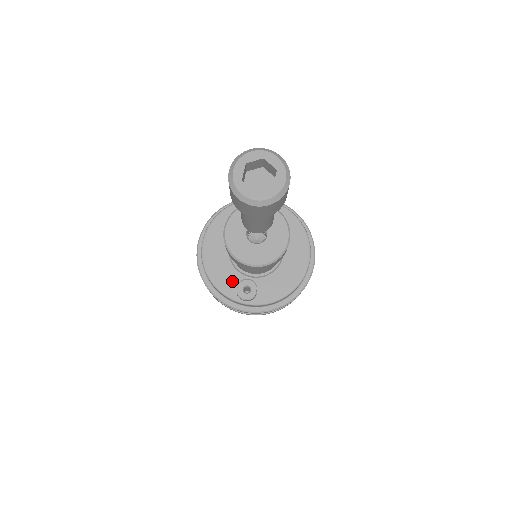
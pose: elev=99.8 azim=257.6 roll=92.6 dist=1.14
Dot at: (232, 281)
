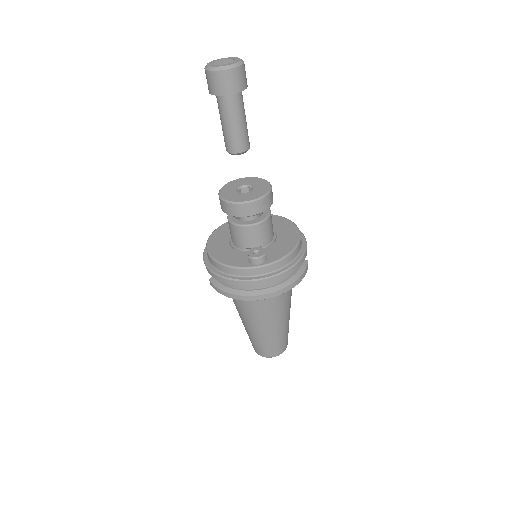
Dot at: (242, 258)
